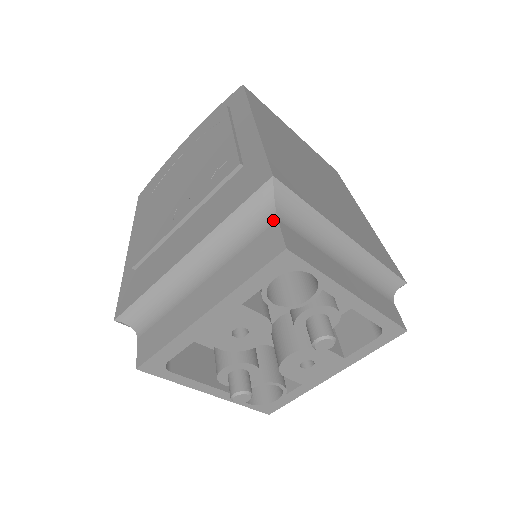
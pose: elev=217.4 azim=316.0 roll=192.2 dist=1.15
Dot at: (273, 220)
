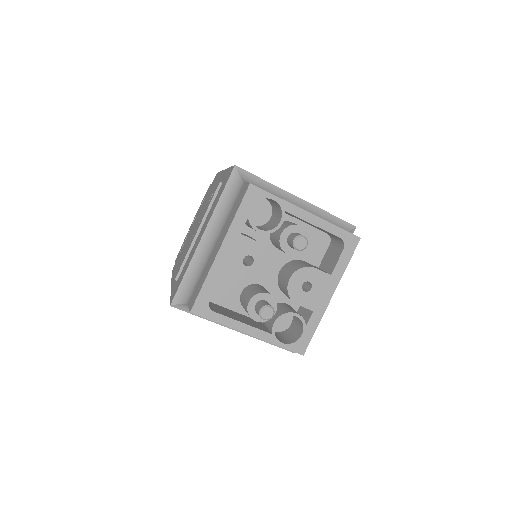
Dot at: (242, 184)
